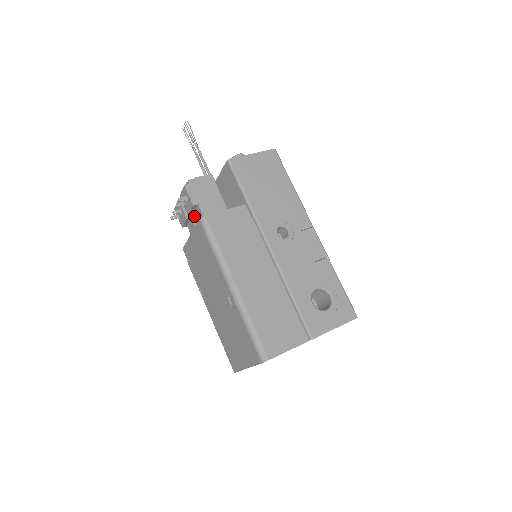
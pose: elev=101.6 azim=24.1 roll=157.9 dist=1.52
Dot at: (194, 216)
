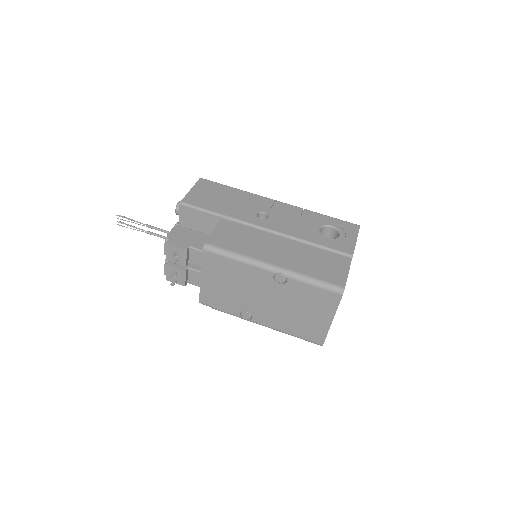
Dot at: (190, 263)
